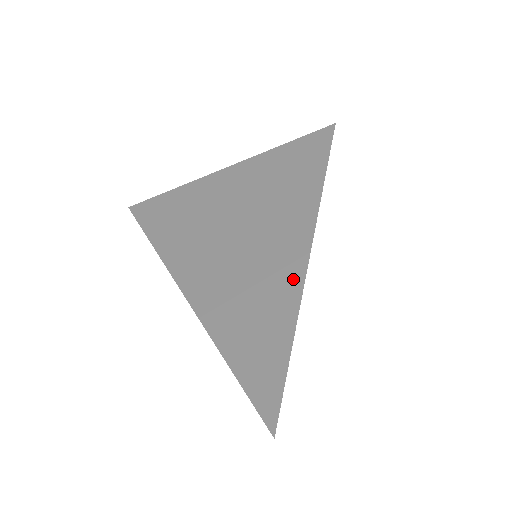
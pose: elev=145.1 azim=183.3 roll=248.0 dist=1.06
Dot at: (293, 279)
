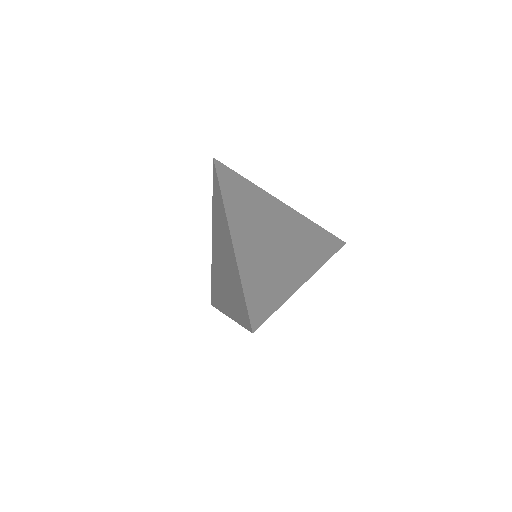
Dot at: (294, 282)
